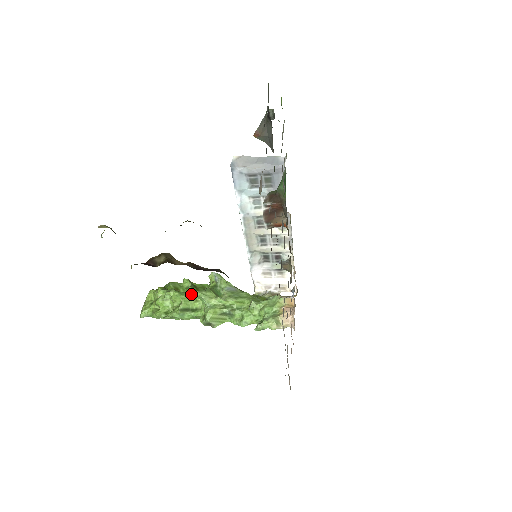
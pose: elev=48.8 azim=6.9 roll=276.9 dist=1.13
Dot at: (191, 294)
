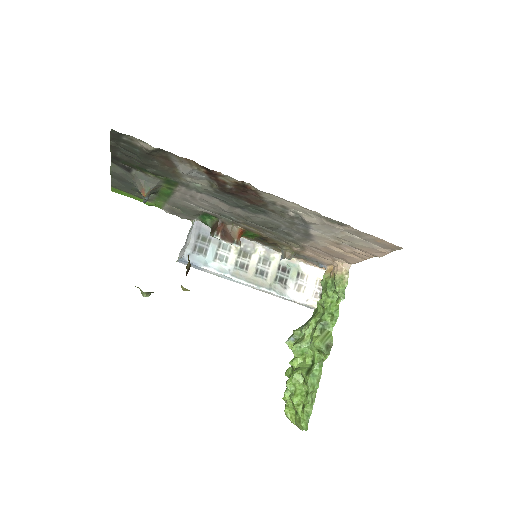
Dot at: (297, 364)
